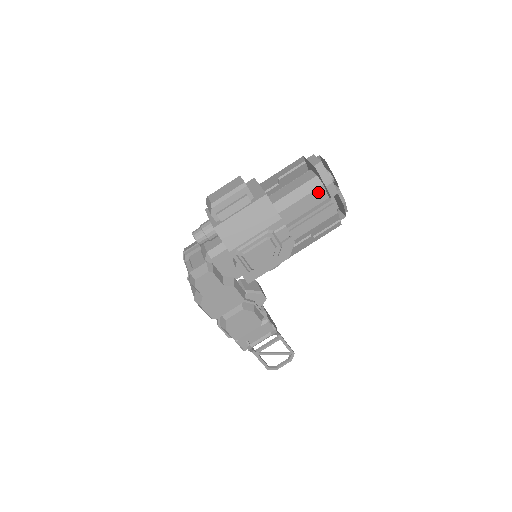
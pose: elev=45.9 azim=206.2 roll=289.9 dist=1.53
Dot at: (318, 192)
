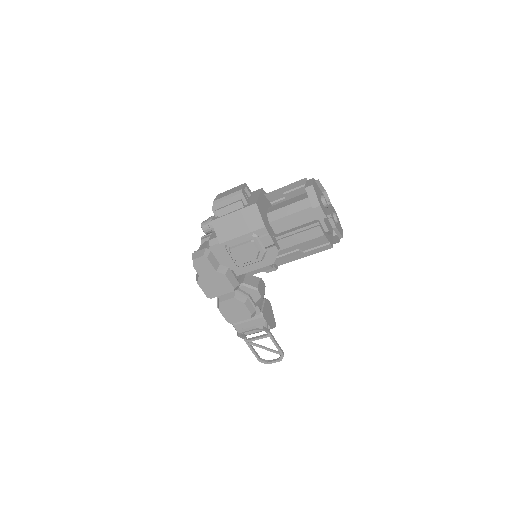
Dot at: (307, 212)
